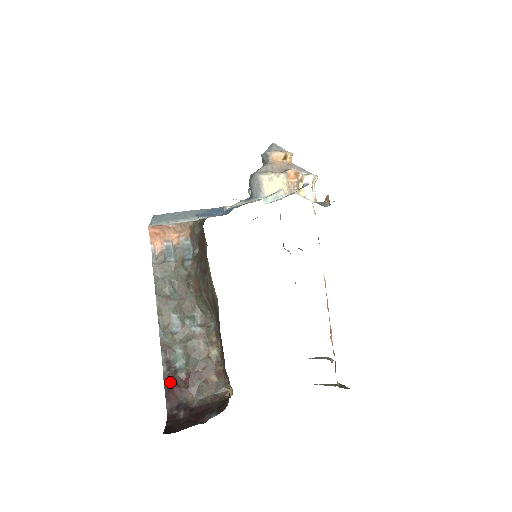
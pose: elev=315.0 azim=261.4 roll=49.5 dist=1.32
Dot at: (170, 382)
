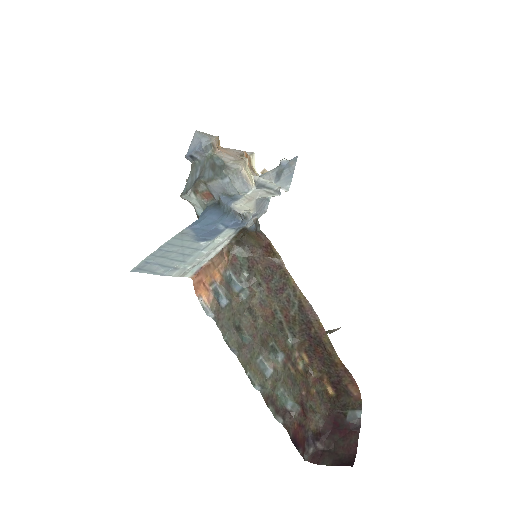
Dot at: (293, 428)
